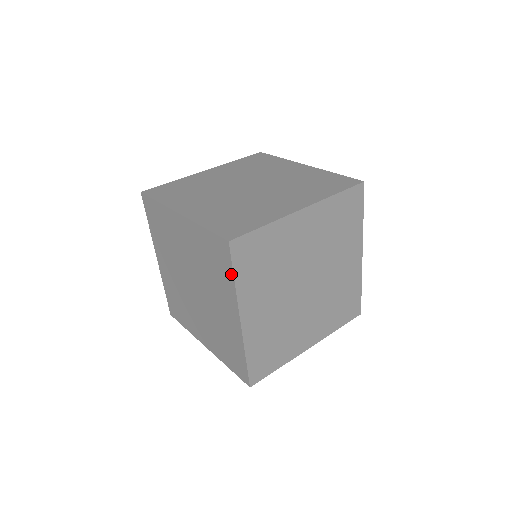
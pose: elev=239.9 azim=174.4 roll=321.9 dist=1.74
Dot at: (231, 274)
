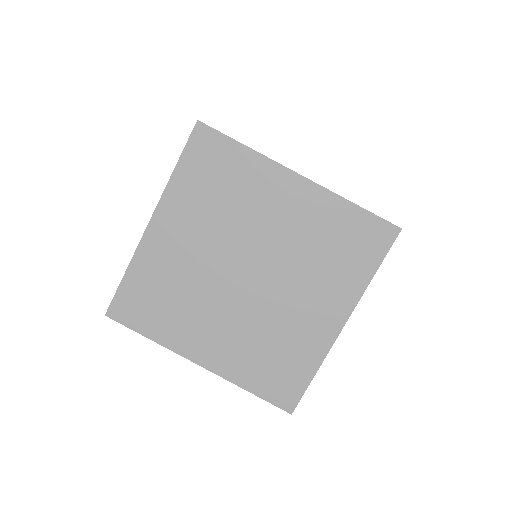
Dot at: (143, 334)
